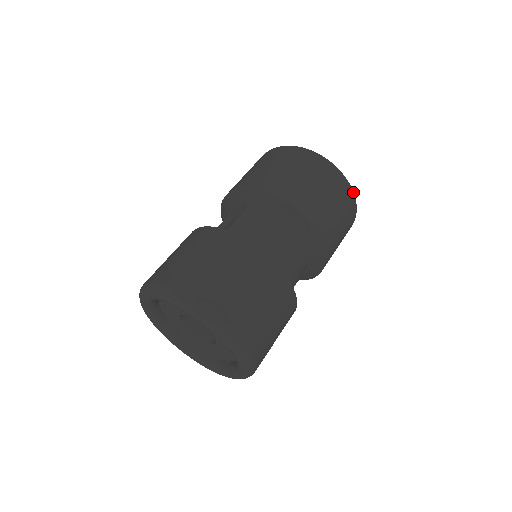
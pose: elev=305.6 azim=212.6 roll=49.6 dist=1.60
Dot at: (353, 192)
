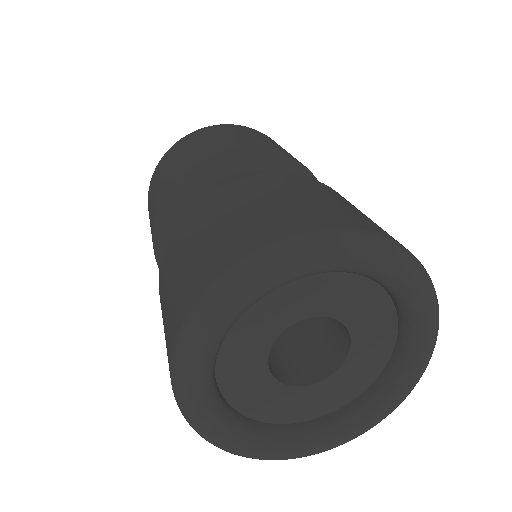
Dot at: occluded
